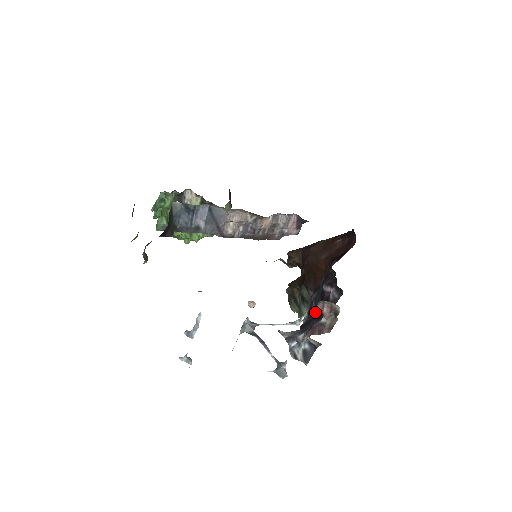
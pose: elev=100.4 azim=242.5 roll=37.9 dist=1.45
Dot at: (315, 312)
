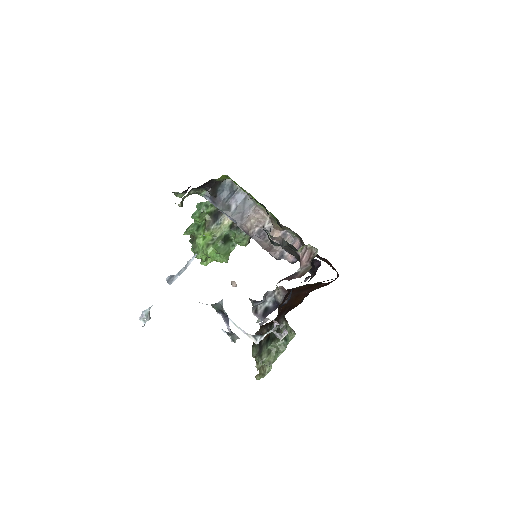
Dot at: (286, 302)
